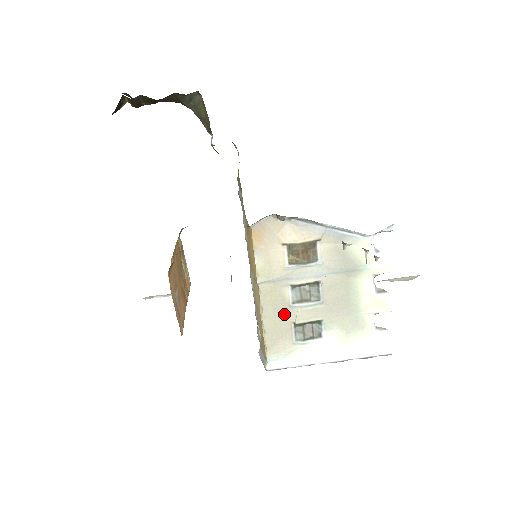
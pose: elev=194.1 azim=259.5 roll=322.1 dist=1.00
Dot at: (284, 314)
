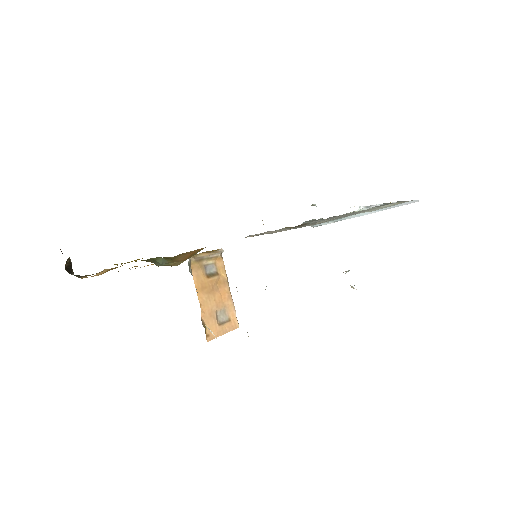
Dot at: occluded
